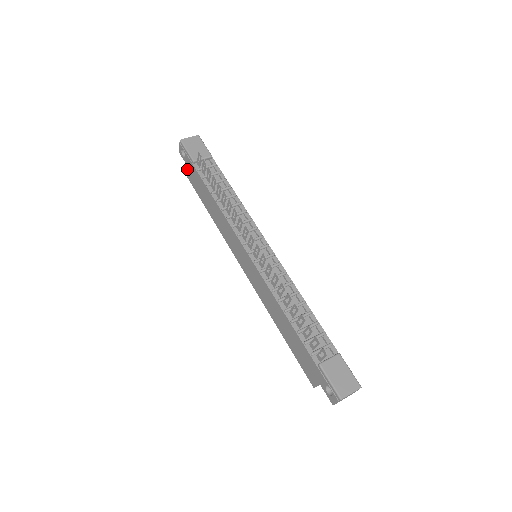
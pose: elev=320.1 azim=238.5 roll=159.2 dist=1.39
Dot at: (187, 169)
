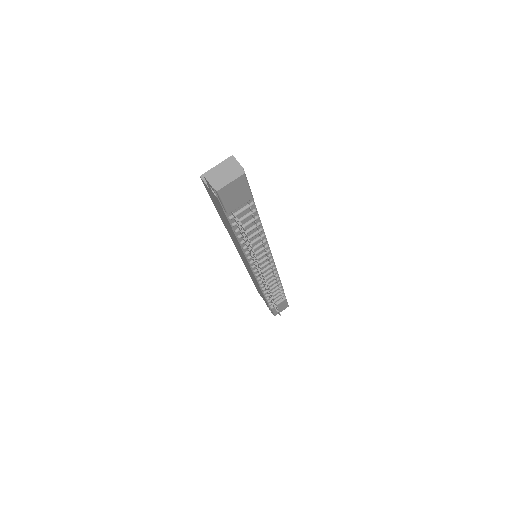
Dot at: (208, 188)
